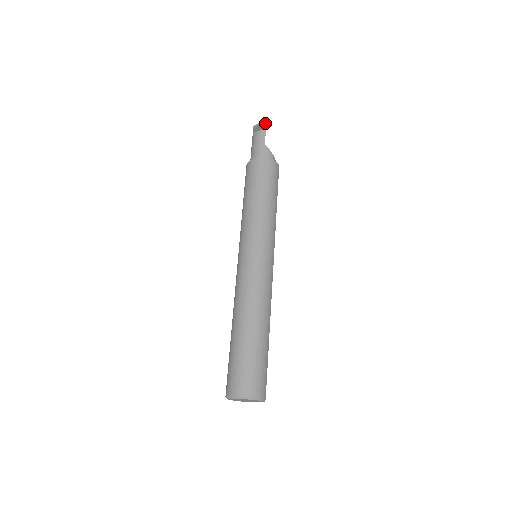
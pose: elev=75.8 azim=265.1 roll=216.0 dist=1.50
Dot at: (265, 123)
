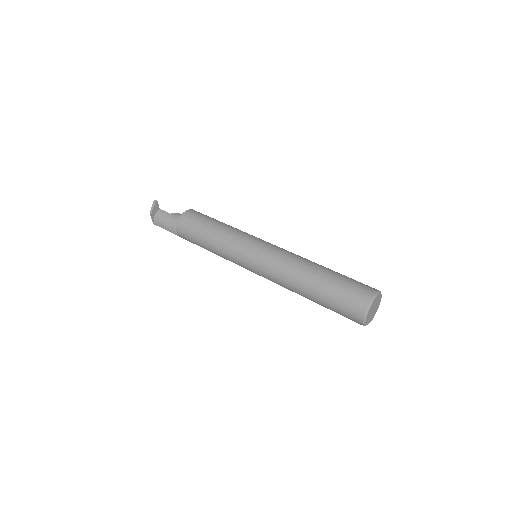
Dot at: (156, 202)
